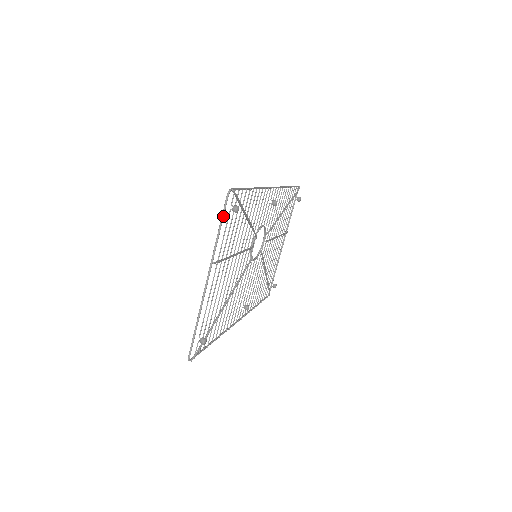
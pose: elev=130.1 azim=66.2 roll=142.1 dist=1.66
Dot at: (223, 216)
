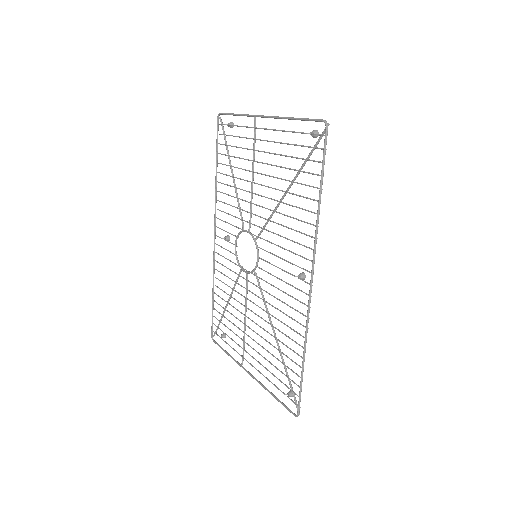
Dot at: (230, 114)
